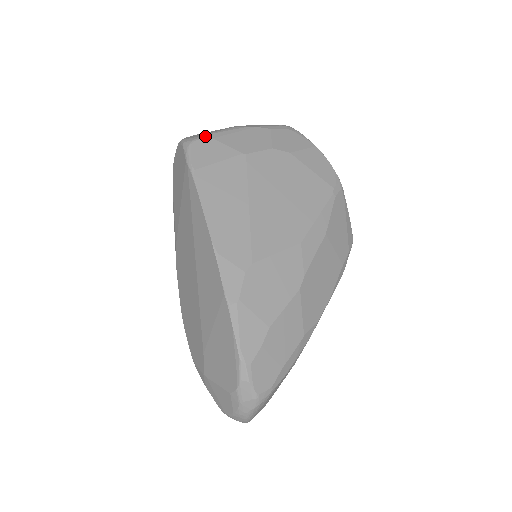
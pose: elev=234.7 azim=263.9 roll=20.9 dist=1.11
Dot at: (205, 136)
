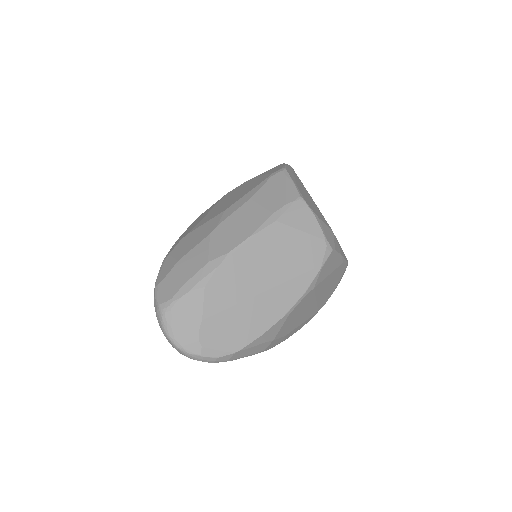
Dot at: occluded
